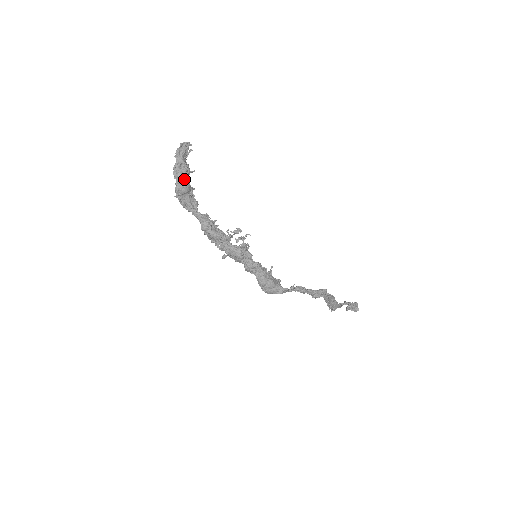
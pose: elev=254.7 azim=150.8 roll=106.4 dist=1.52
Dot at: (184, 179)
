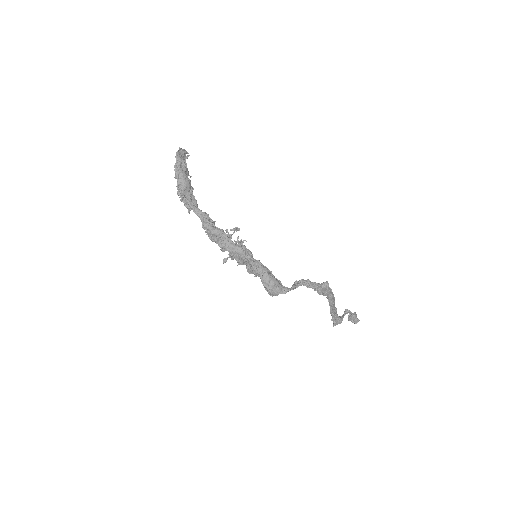
Dot at: (185, 175)
